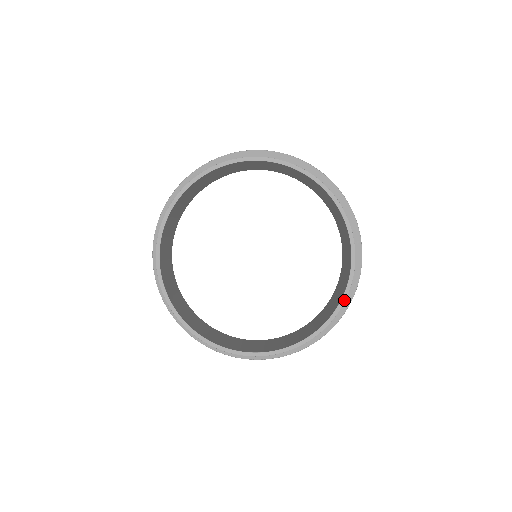
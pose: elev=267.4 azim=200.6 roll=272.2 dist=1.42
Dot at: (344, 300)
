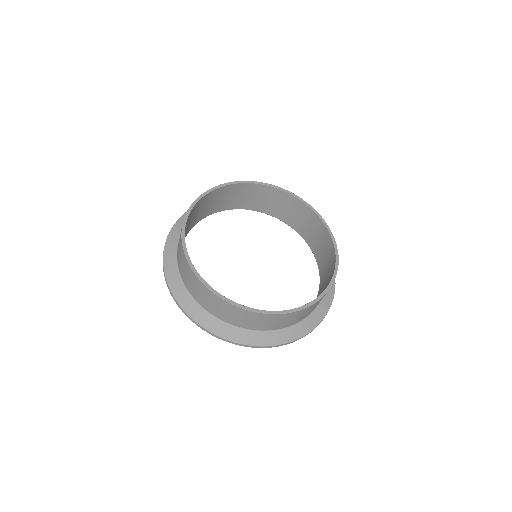
Dot at: (321, 217)
